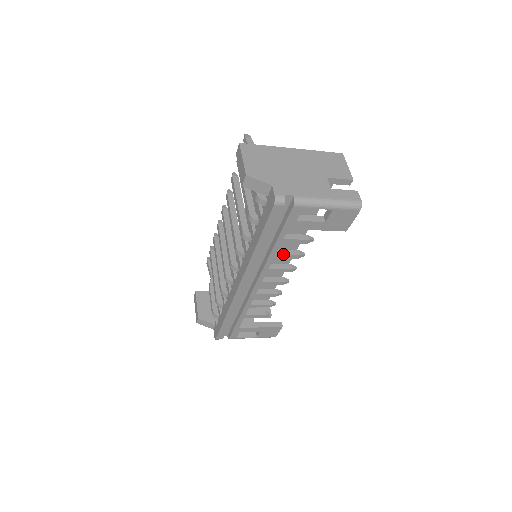
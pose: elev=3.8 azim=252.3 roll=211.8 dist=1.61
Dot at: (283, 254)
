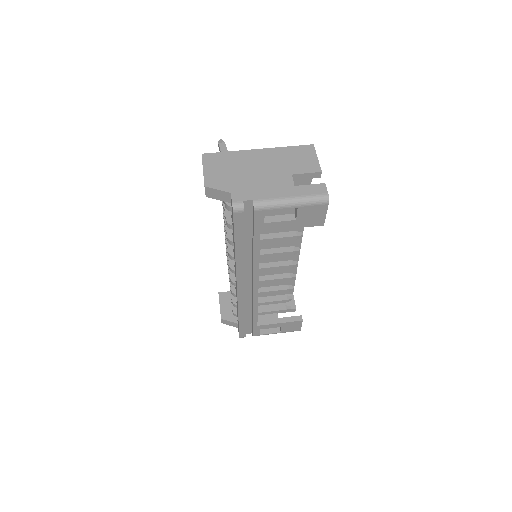
Dot at: (276, 252)
